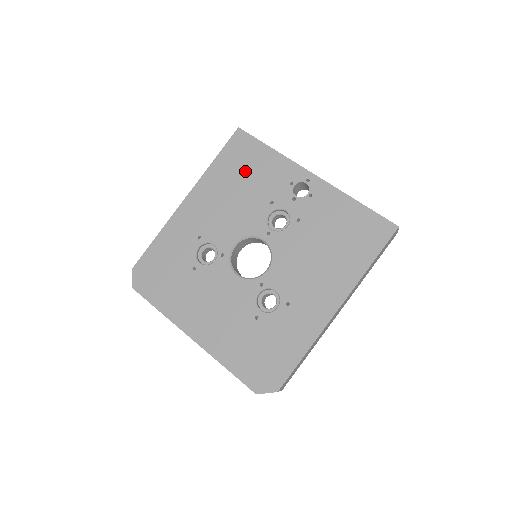
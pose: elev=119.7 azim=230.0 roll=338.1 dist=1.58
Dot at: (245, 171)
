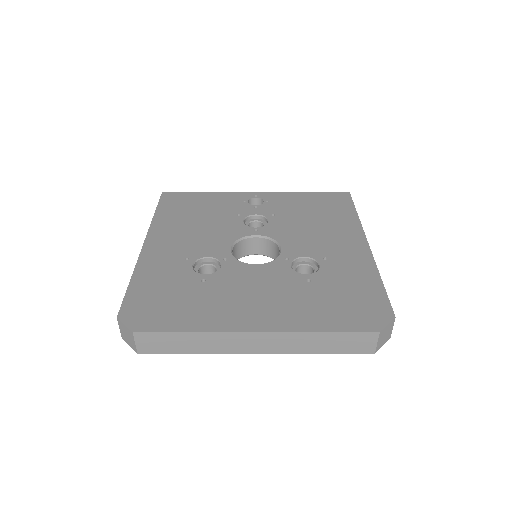
Dot at: (194, 209)
